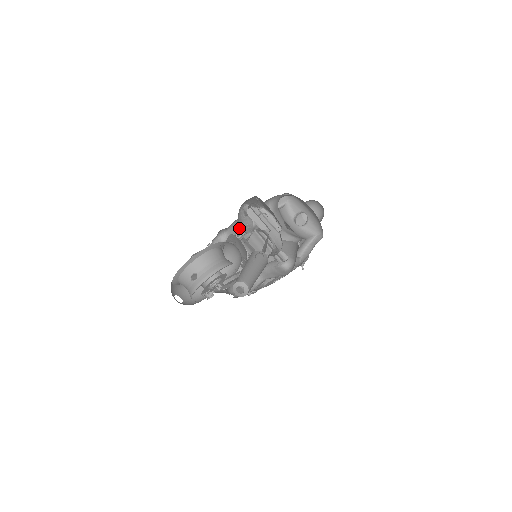
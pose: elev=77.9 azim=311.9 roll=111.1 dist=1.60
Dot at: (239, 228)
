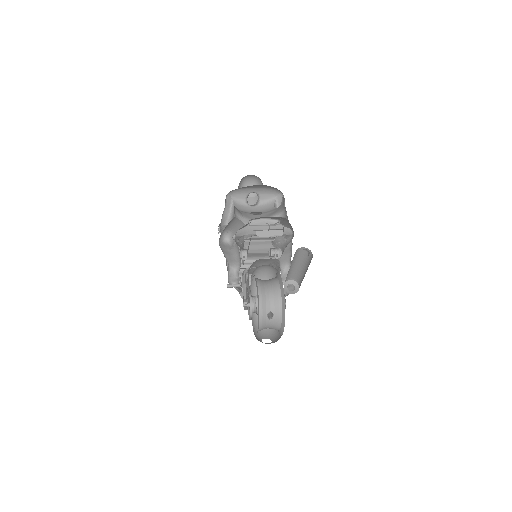
Dot at: occluded
